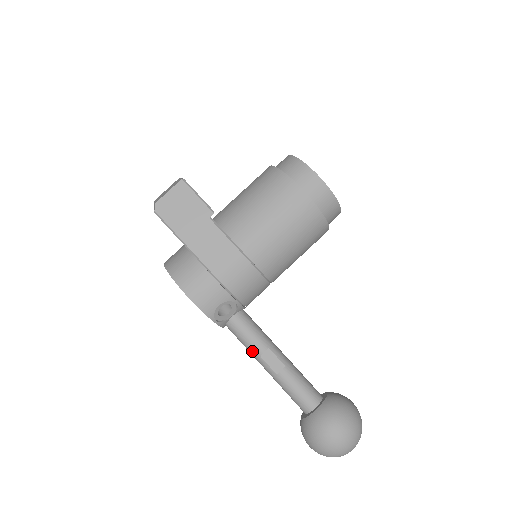
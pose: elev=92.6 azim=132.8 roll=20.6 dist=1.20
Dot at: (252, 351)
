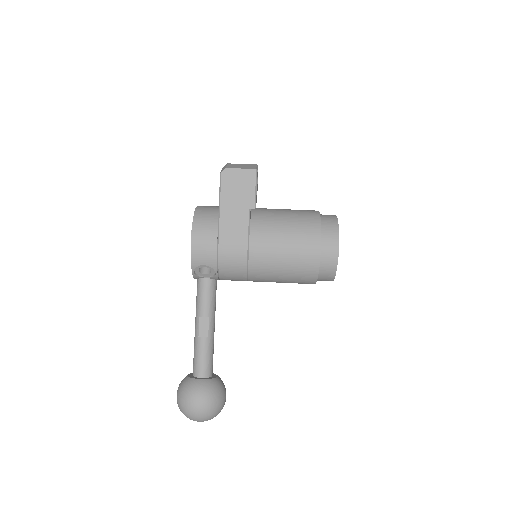
Dot at: (198, 309)
